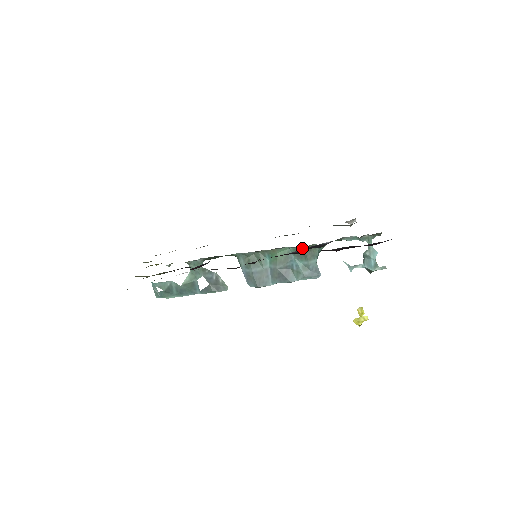
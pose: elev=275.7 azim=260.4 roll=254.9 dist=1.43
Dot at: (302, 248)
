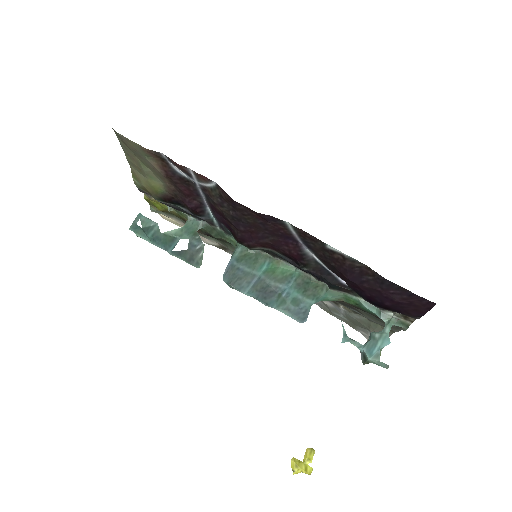
Dot at: (309, 279)
